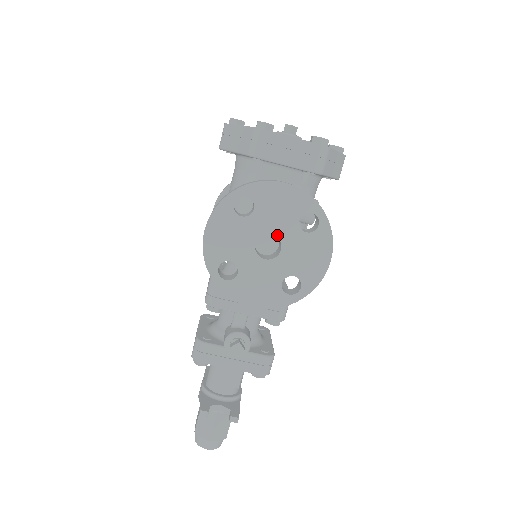
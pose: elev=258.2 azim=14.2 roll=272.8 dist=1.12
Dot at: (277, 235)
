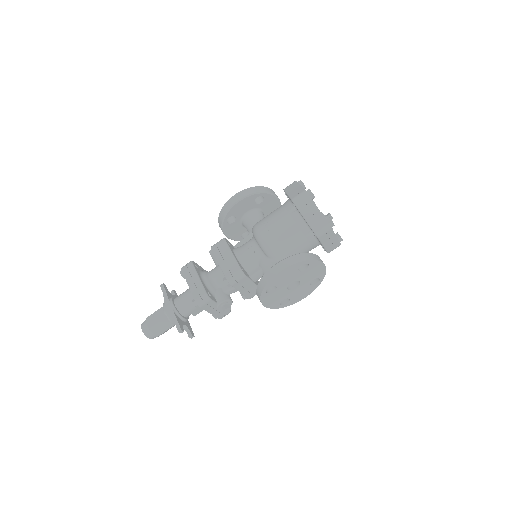
Dot at: (301, 282)
